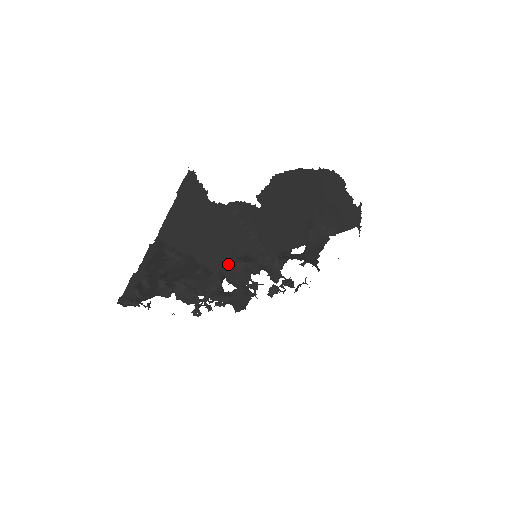
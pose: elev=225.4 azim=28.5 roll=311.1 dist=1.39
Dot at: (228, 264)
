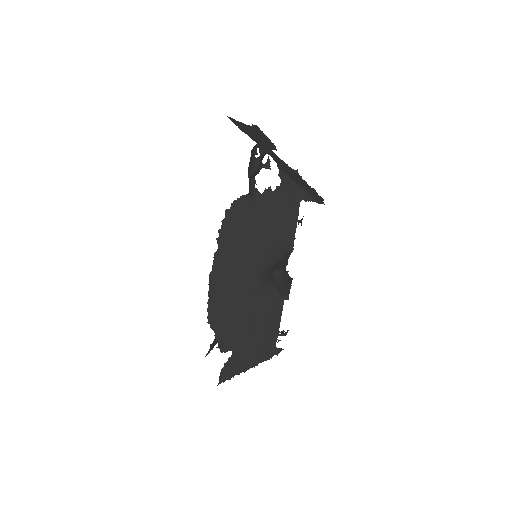
Dot at: occluded
